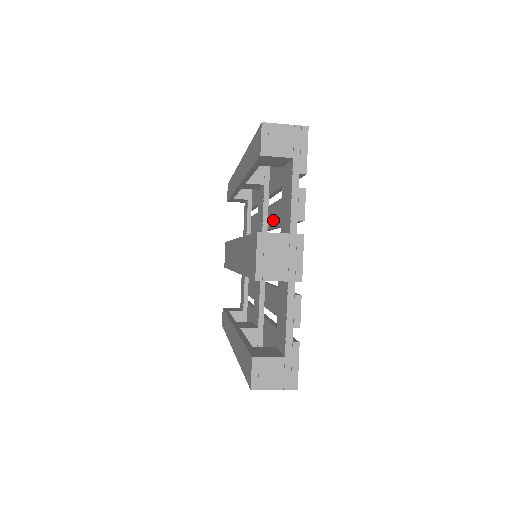
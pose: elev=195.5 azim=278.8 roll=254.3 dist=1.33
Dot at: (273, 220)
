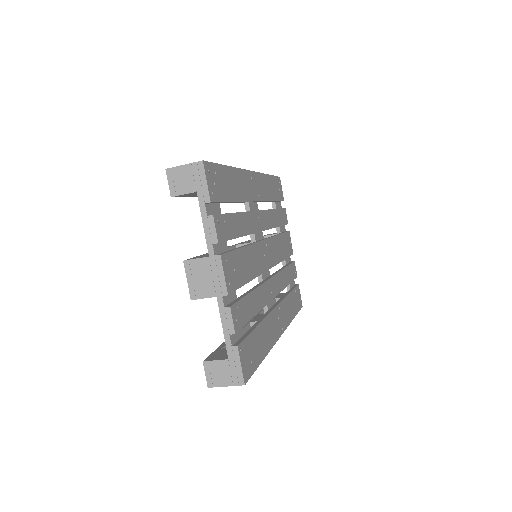
Dot at: occluded
